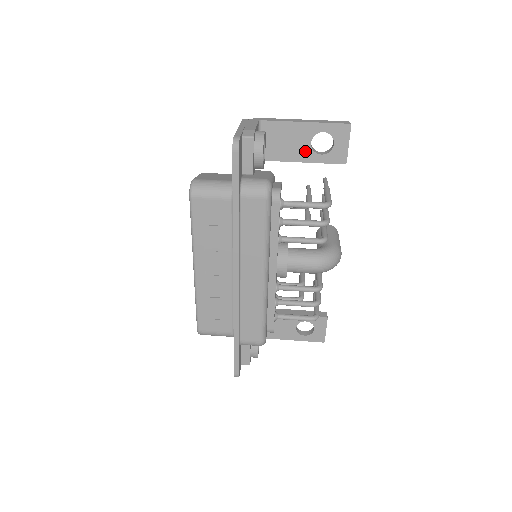
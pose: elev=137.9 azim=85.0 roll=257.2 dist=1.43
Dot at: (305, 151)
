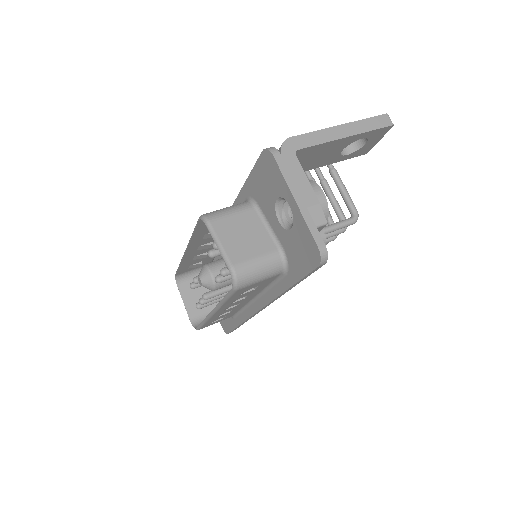
Dot at: (332, 158)
